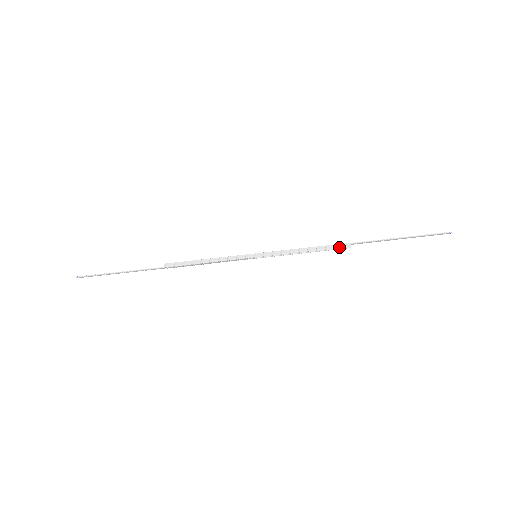
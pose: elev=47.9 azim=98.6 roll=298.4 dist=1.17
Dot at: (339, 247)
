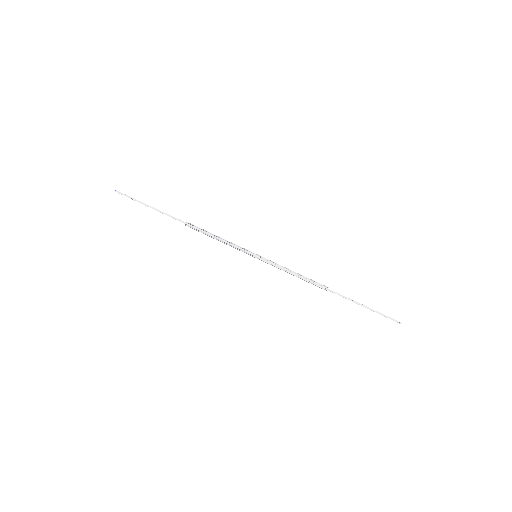
Dot at: occluded
